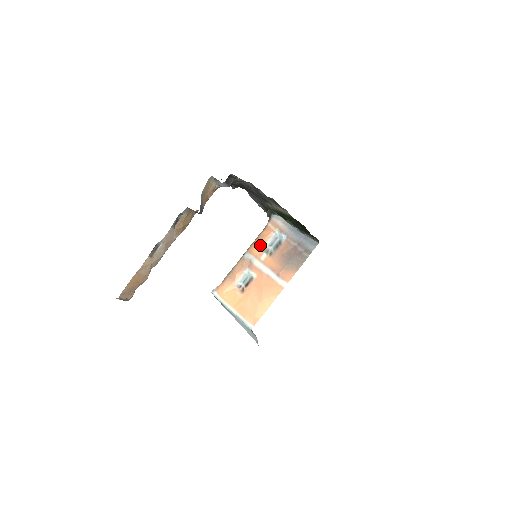
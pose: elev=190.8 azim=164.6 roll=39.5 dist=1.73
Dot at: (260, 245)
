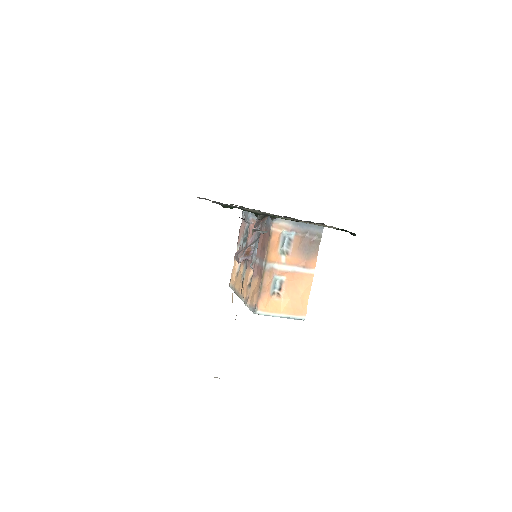
Dot at: (275, 251)
